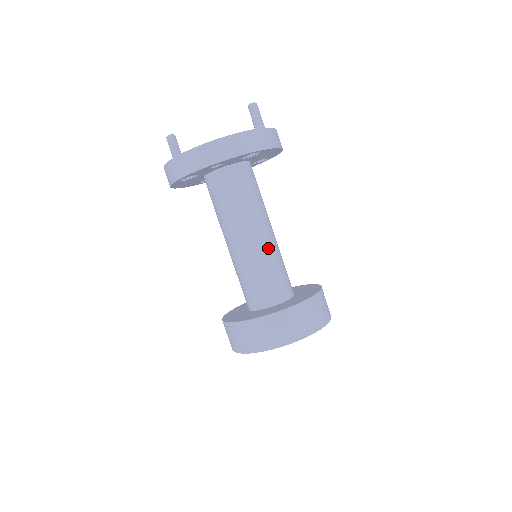
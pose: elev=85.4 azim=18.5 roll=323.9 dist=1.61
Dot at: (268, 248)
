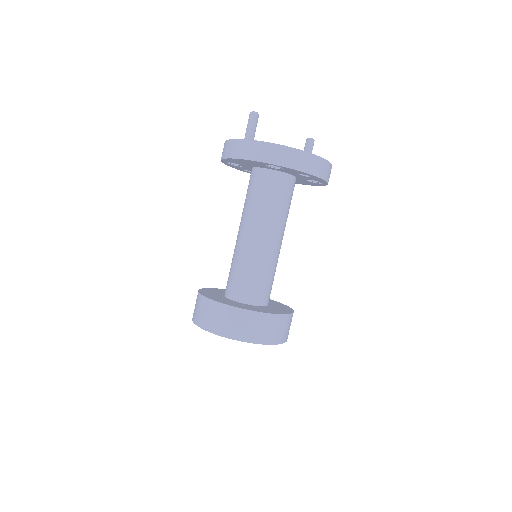
Dot at: occluded
